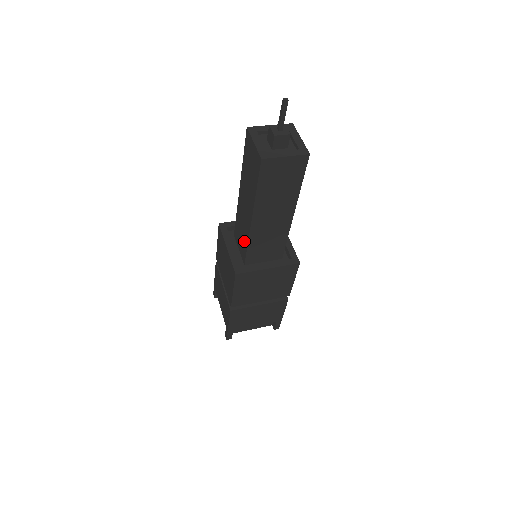
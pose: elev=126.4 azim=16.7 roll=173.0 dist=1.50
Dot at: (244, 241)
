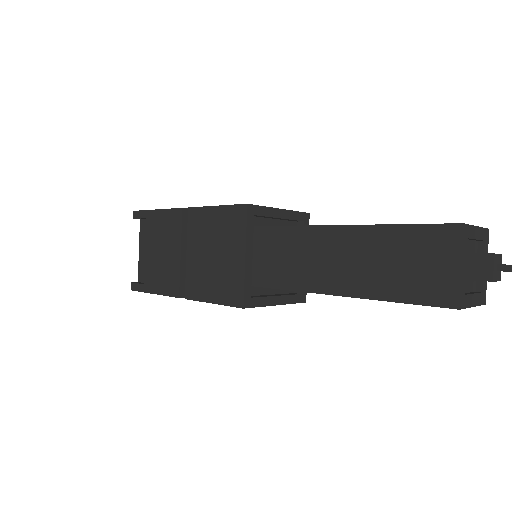
Dot at: (282, 275)
